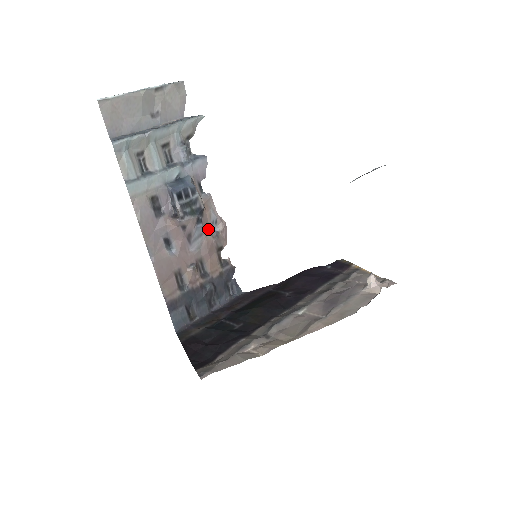
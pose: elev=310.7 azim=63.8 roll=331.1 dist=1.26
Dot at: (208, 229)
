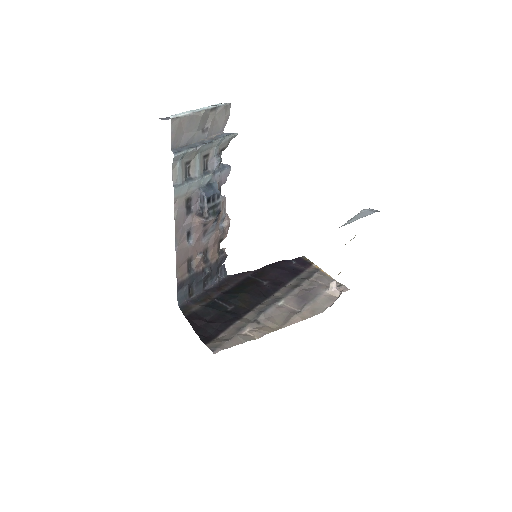
Dot at: occluded
